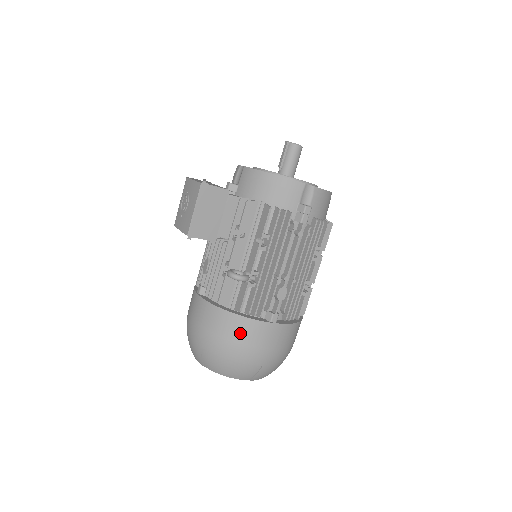
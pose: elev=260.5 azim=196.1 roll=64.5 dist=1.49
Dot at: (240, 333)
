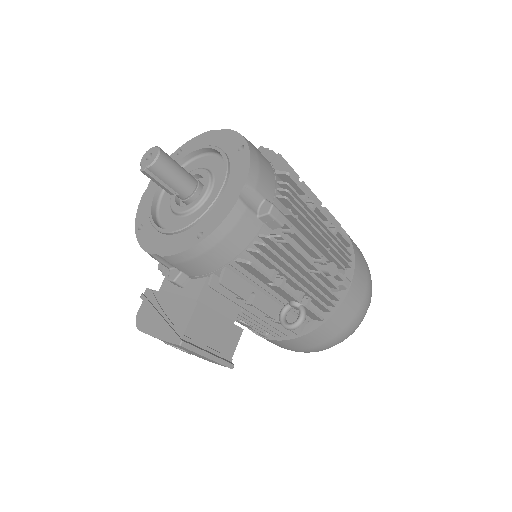
Dot at: (339, 324)
